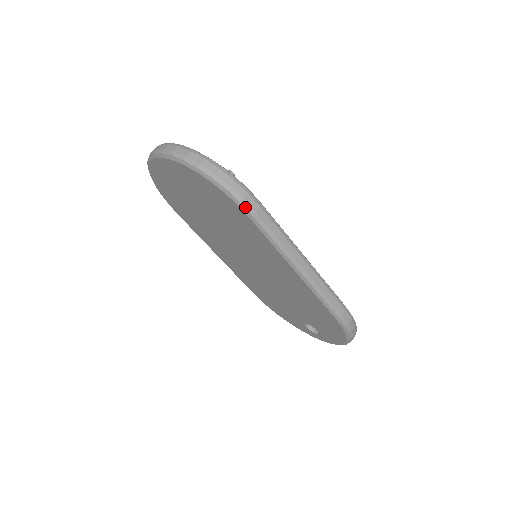
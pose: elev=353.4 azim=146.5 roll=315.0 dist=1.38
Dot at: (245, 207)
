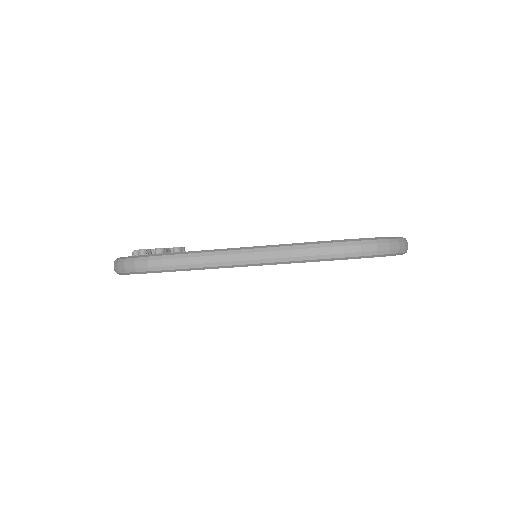
Dot at: (155, 271)
